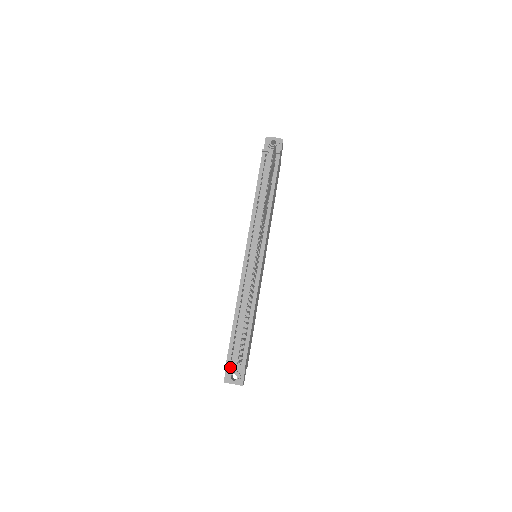
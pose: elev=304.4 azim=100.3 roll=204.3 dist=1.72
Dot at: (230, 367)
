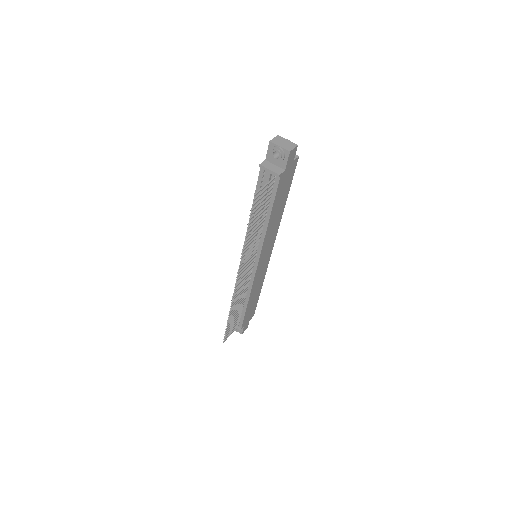
Dot at: occluded
